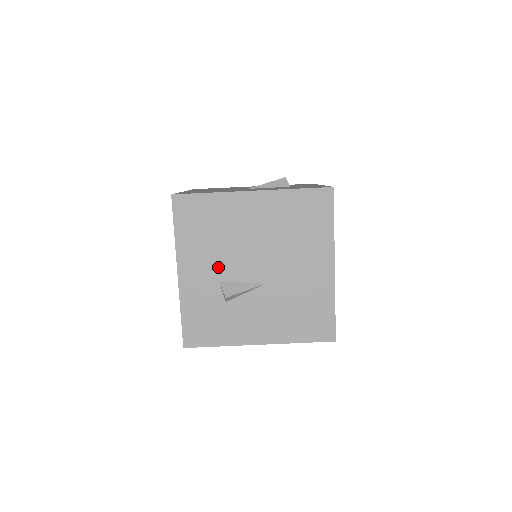
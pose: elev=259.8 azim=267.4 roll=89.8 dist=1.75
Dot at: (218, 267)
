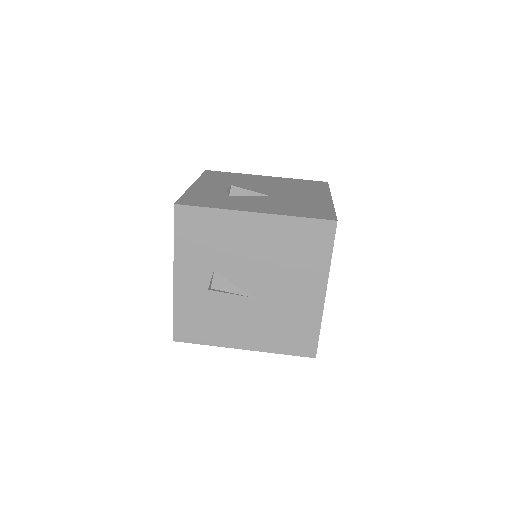
Dot at: occluded
